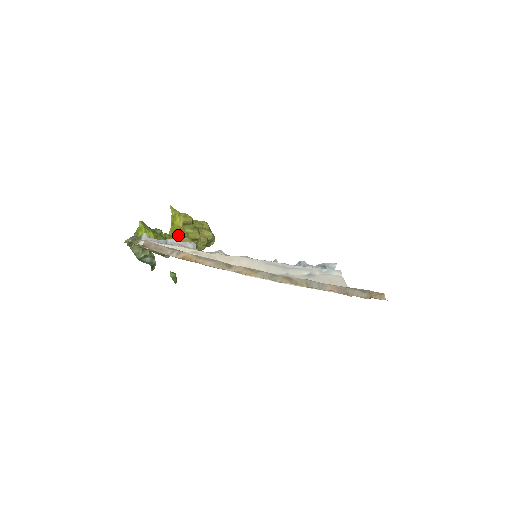
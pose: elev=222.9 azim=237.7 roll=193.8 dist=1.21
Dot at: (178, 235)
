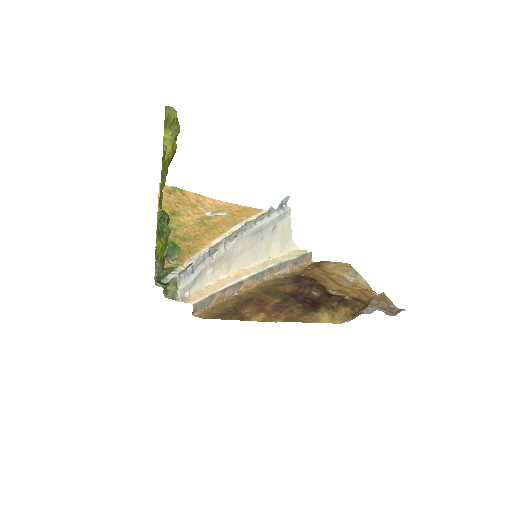
Dot at: (164, 183)
